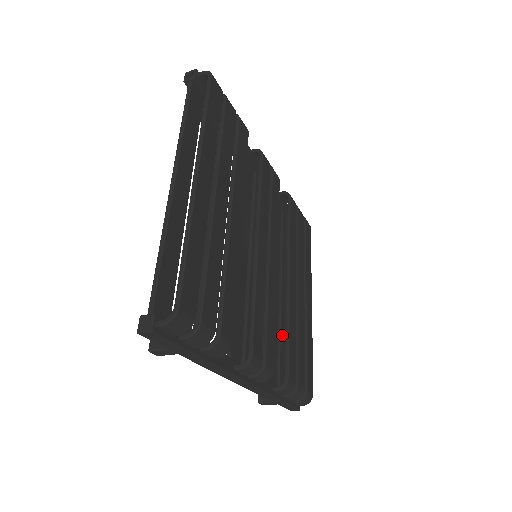
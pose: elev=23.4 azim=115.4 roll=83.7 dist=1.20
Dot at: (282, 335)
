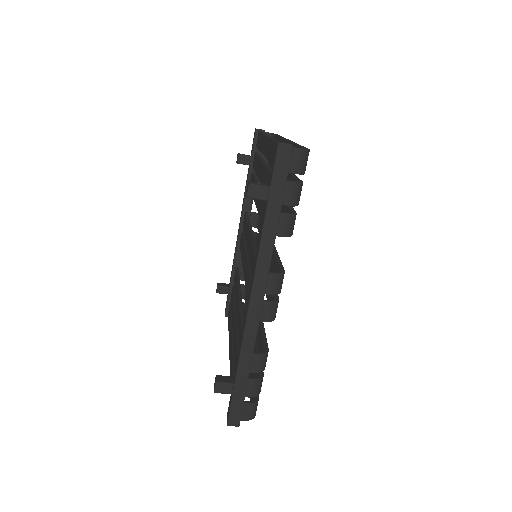
Dot at: occluded
